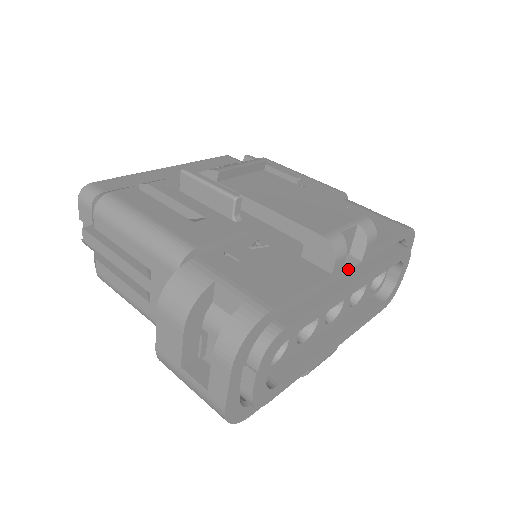
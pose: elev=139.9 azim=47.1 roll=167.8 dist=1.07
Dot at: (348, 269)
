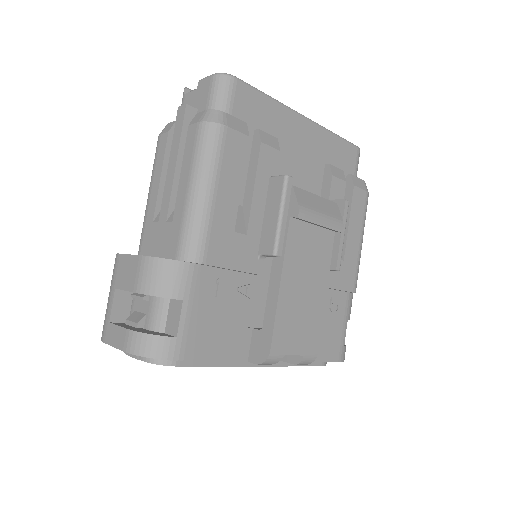
Dot at: occluded
